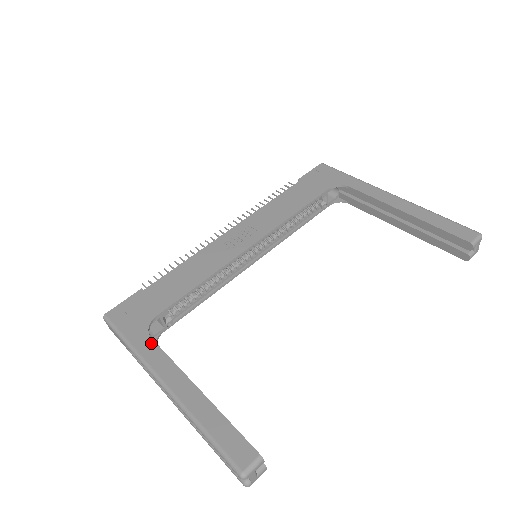
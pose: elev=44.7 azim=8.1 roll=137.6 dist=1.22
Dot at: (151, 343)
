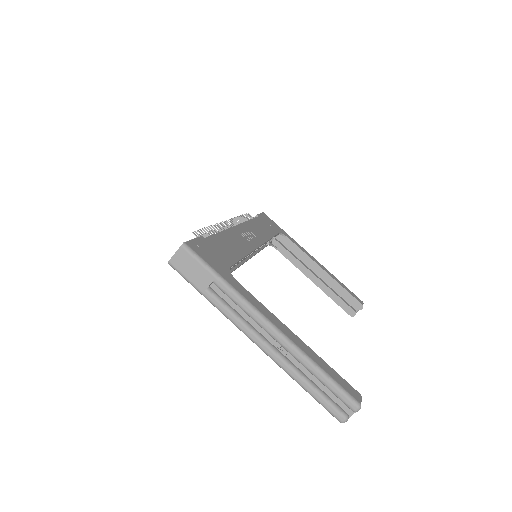
Dot at: (243, 287)
